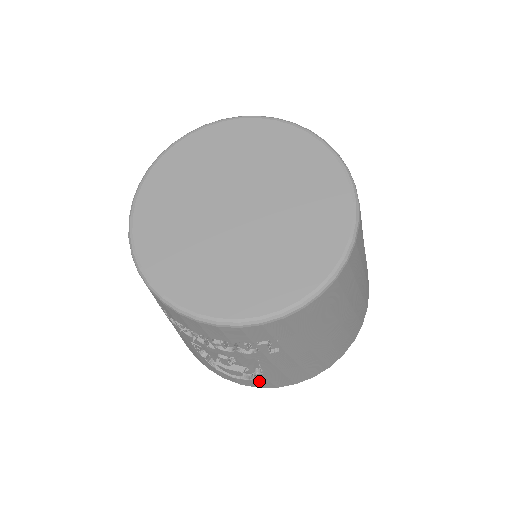
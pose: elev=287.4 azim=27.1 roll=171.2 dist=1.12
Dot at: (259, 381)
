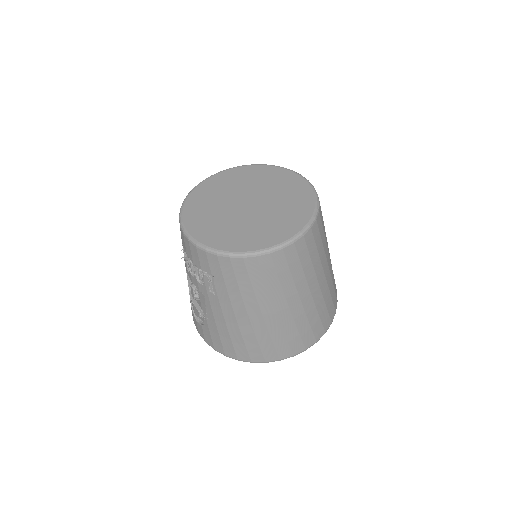
Dot at: (206, 331)
